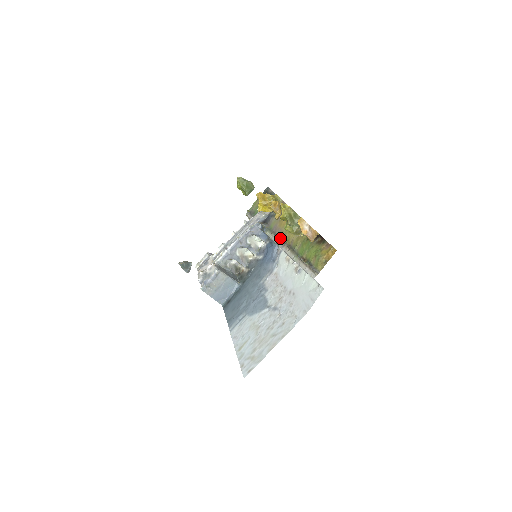
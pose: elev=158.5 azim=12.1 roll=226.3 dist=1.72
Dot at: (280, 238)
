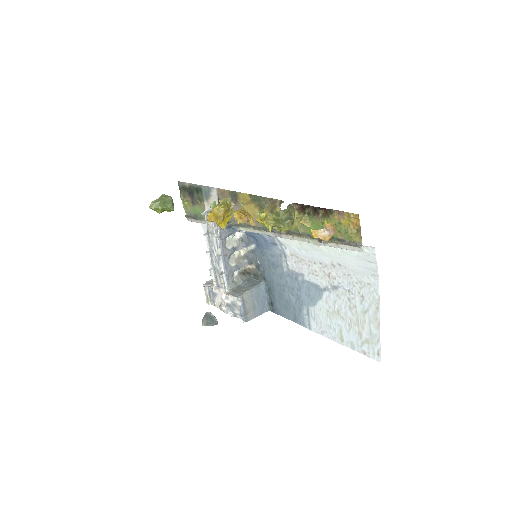
Dot at: (267, 229)
